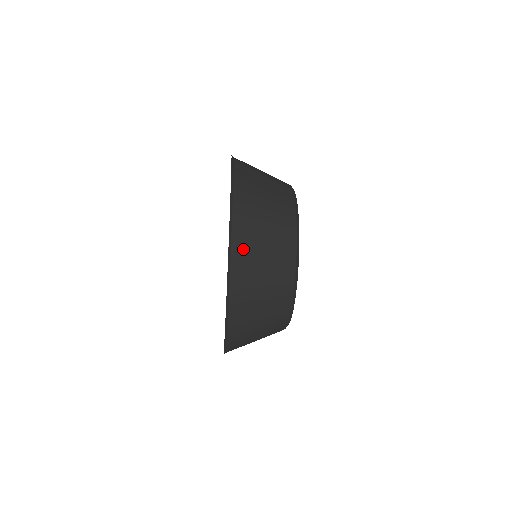
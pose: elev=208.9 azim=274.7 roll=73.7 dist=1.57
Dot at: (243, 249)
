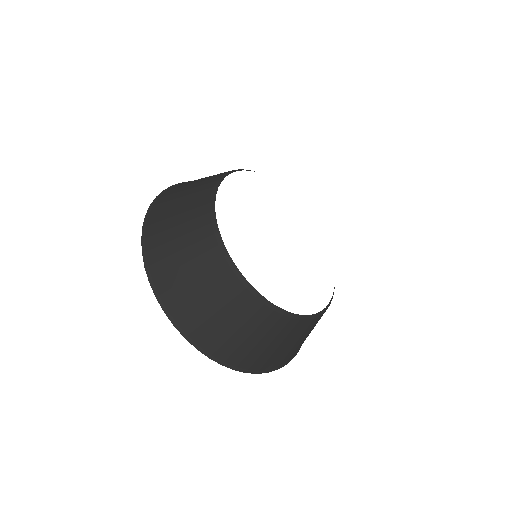
Dot at: (200, 330)
